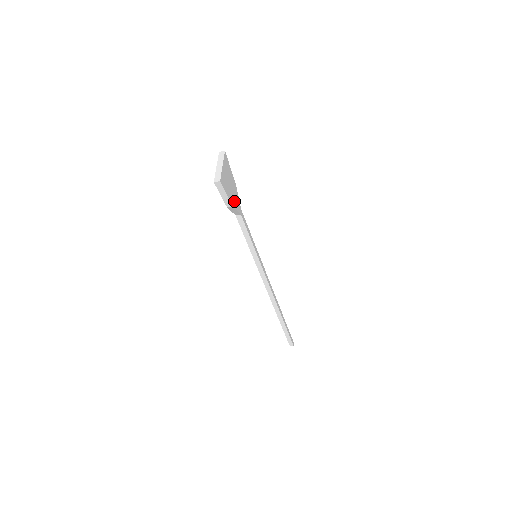
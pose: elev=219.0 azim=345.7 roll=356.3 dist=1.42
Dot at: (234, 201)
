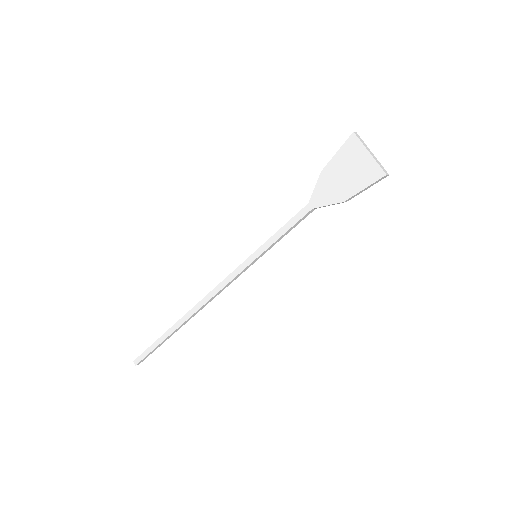
Dot at: (338, 194)
